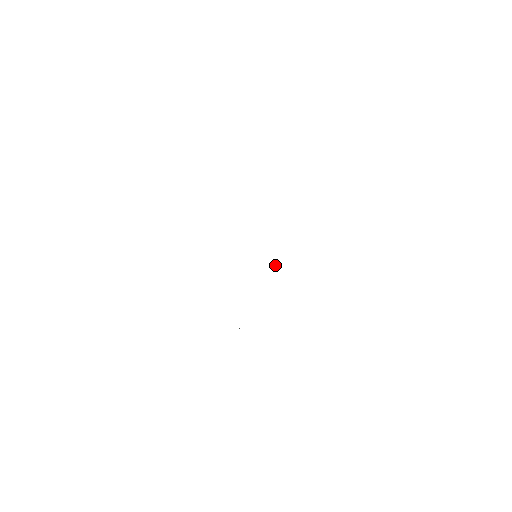
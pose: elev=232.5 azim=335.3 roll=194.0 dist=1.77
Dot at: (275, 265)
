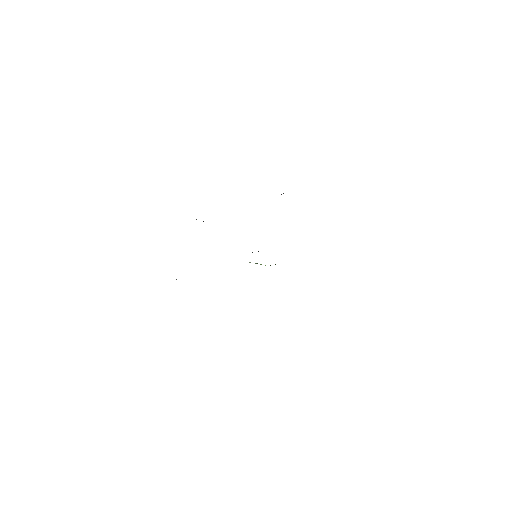
Dot at: occluded
